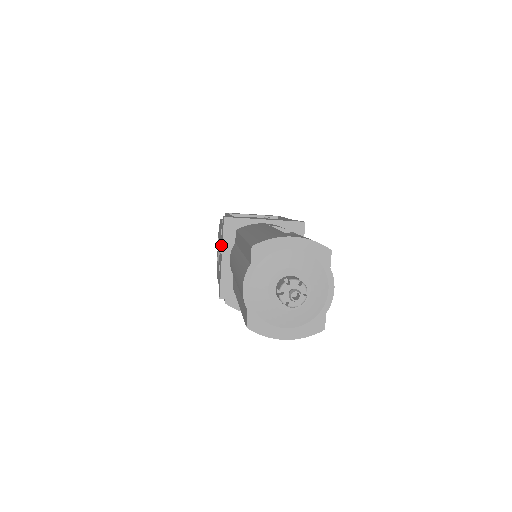
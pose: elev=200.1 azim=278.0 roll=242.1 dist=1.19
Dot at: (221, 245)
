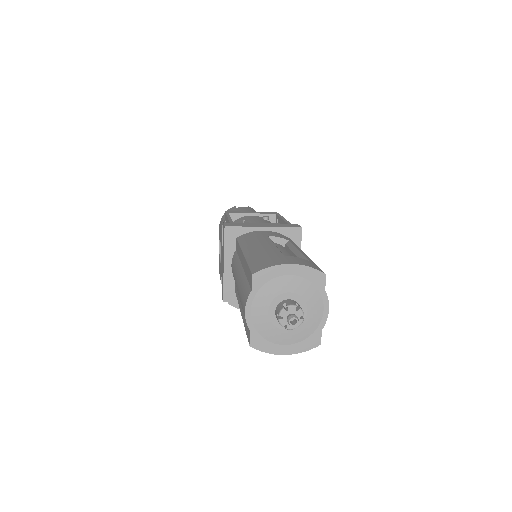
Dot at: (223, 251)
